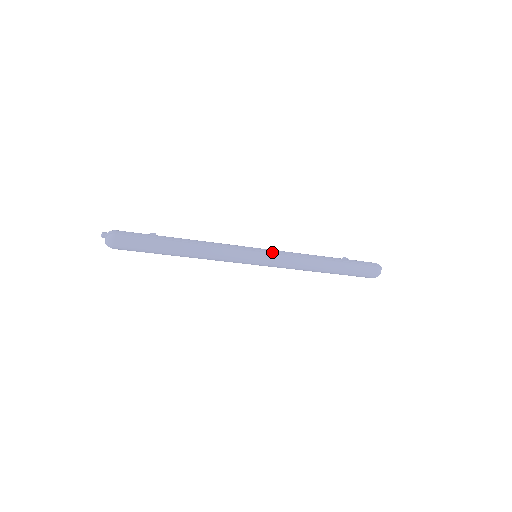
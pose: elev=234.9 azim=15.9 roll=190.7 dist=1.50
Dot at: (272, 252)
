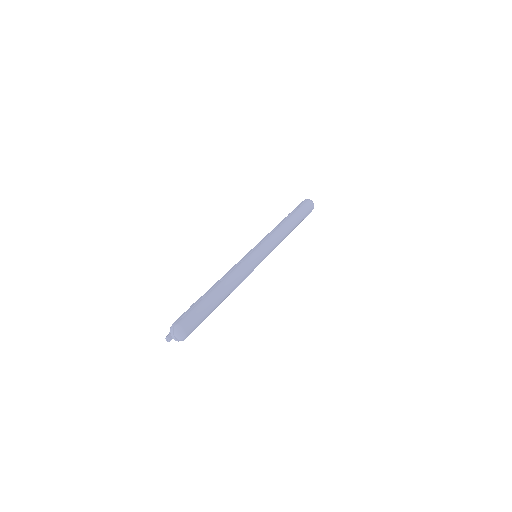
Dot at: (260, 243)
